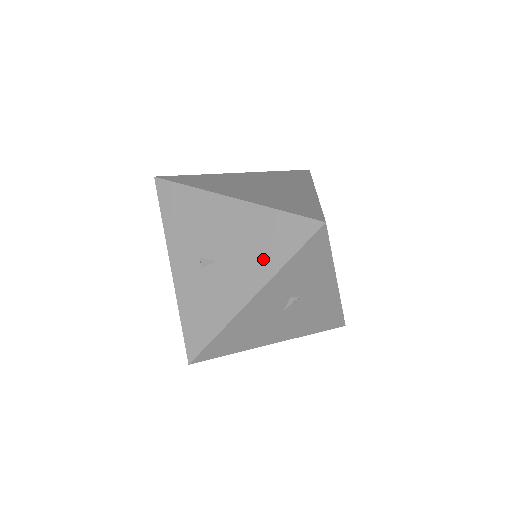
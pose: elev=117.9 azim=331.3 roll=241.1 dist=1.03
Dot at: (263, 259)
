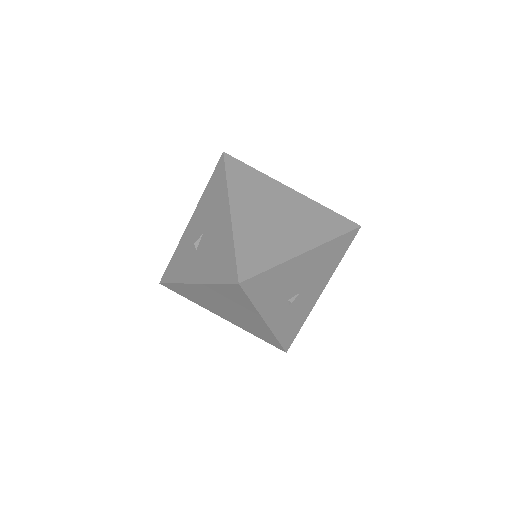
Dot at: (329, 269)
